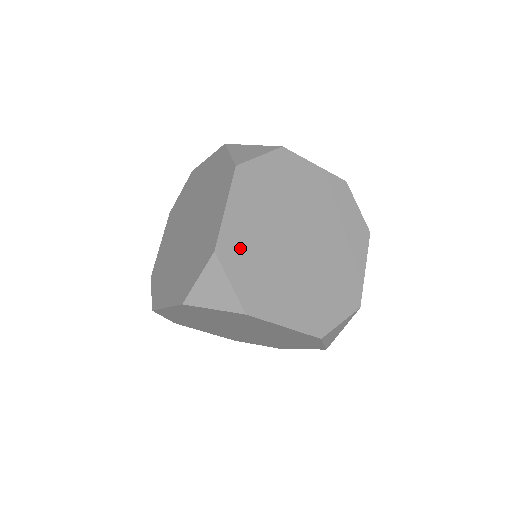
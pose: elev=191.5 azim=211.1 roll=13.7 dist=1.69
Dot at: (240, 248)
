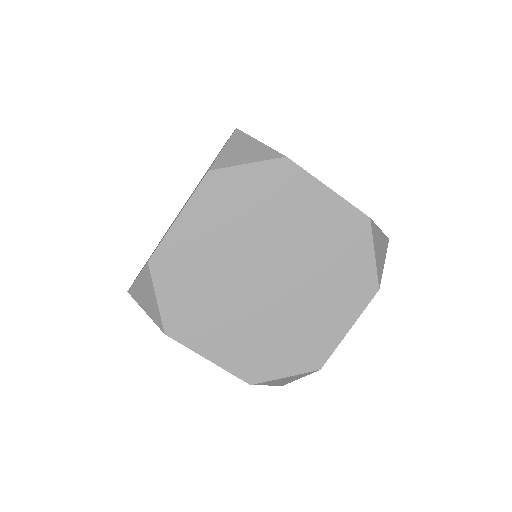
Dot at: (181, 265)
